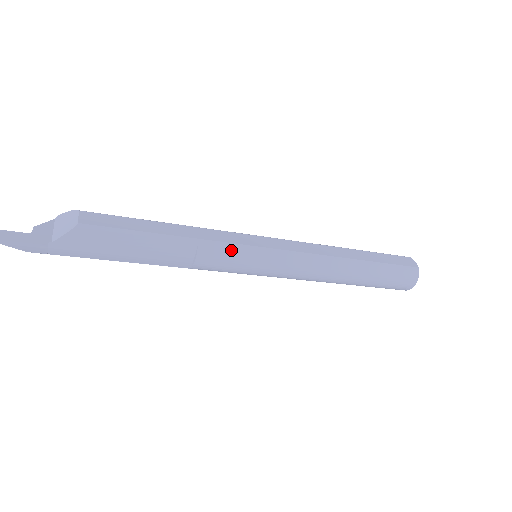
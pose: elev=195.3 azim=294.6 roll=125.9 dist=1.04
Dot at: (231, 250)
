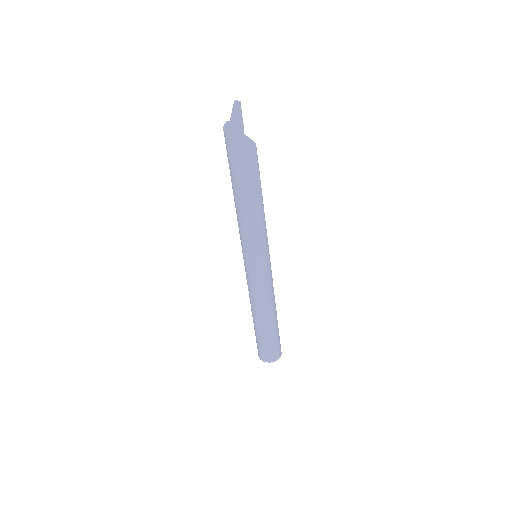
Dot at: (266, 236)
